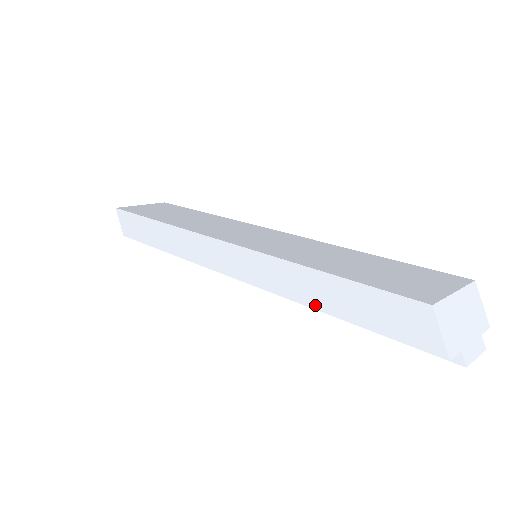
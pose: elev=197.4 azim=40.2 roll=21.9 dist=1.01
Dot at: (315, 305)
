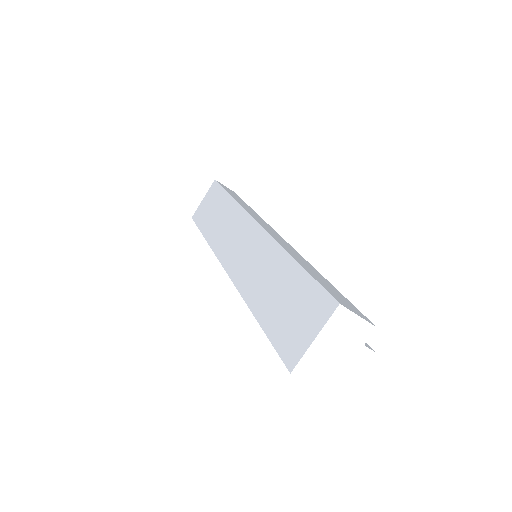
Dot at: occluded
